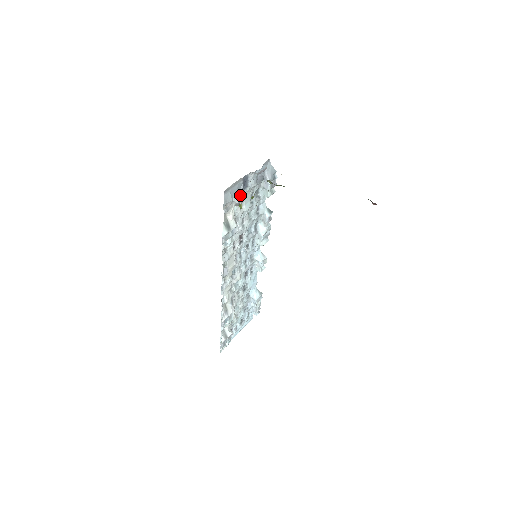
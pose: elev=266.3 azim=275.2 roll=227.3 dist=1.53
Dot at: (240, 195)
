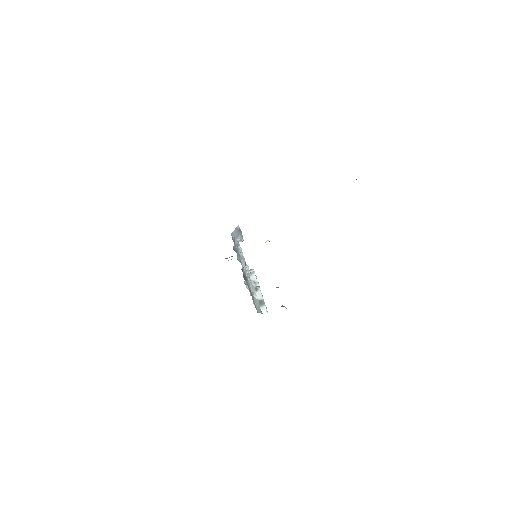
Dot at: (249, 284)
